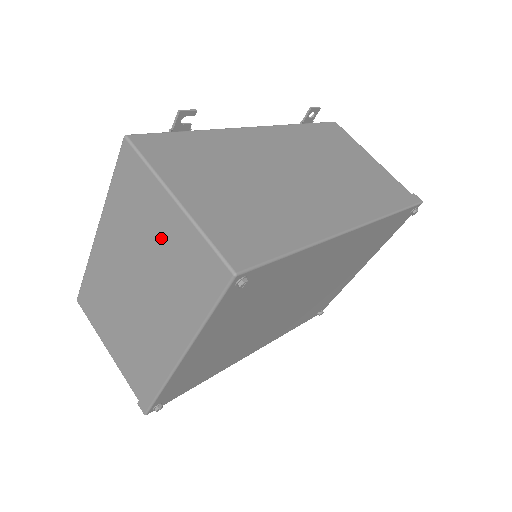
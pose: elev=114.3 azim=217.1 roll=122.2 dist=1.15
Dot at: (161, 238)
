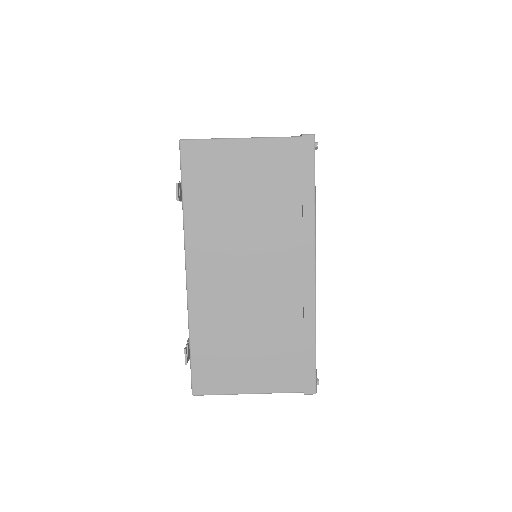
Dot at: occluded
